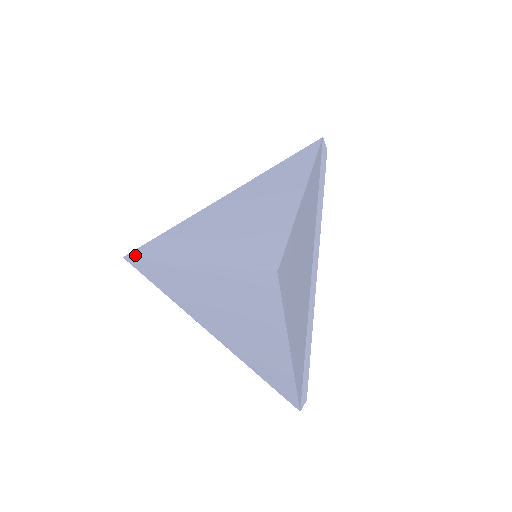
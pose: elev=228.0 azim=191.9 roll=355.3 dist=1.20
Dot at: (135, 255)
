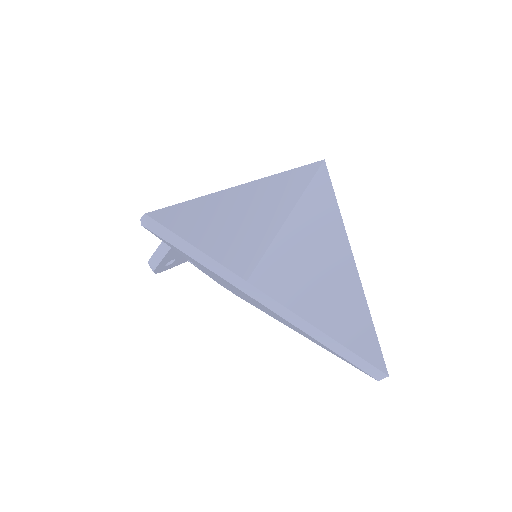
Dot at: (158, 216)
